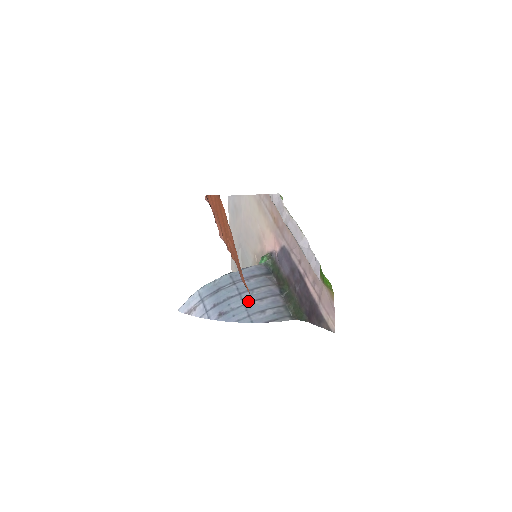
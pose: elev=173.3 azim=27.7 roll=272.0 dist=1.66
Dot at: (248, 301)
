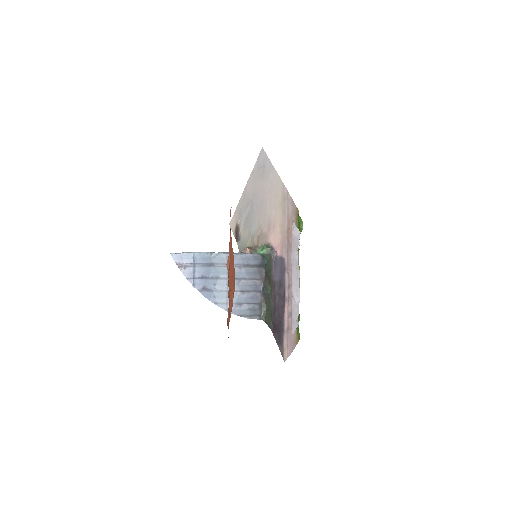
Dot at: occluded
